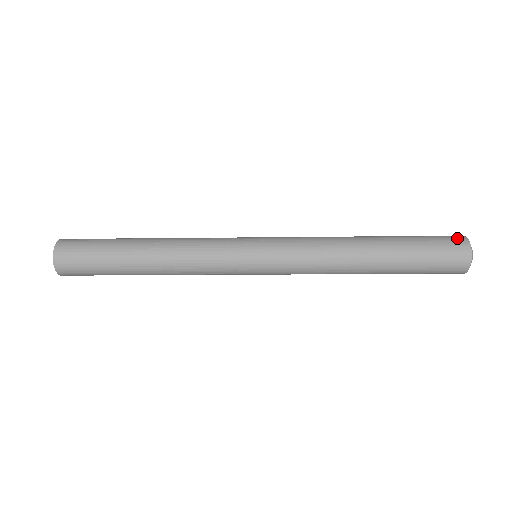
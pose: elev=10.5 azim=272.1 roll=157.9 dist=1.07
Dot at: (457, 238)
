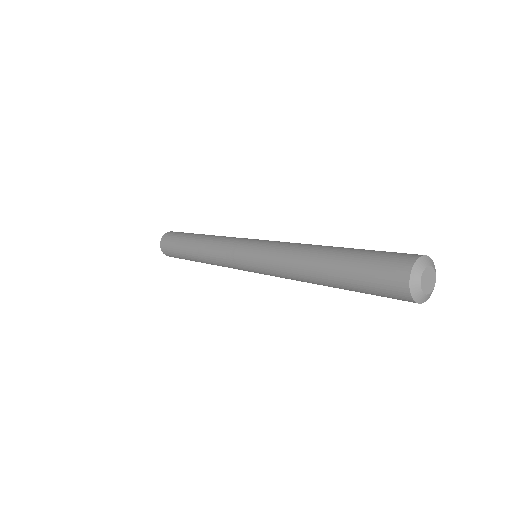
Dot at: (397, 286)
